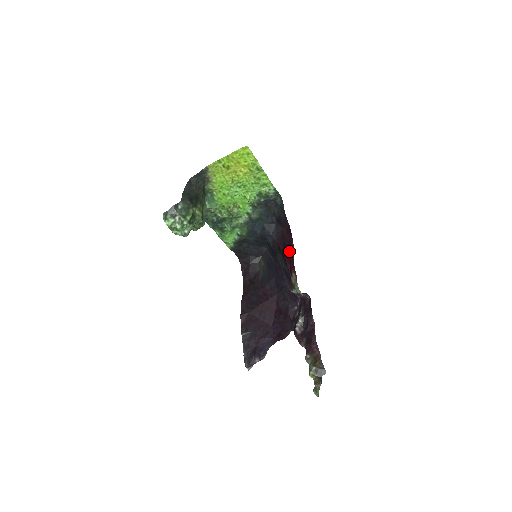
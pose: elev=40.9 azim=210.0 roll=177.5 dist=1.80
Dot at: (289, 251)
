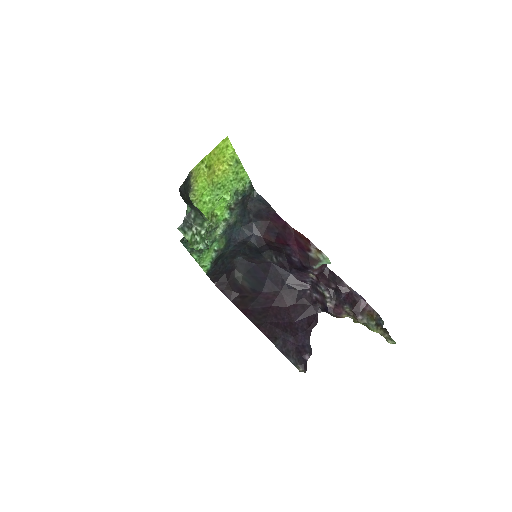
Dot at: (289, 234)
